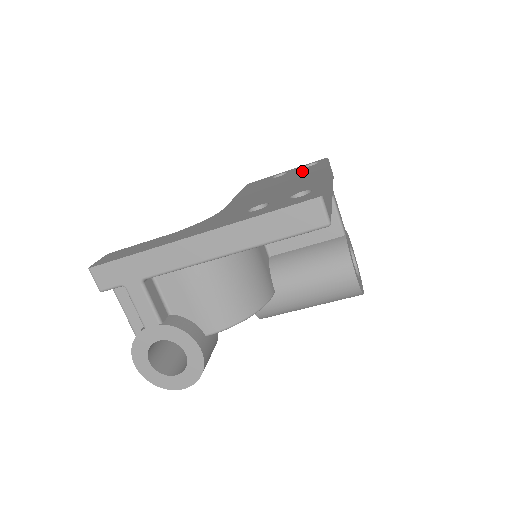
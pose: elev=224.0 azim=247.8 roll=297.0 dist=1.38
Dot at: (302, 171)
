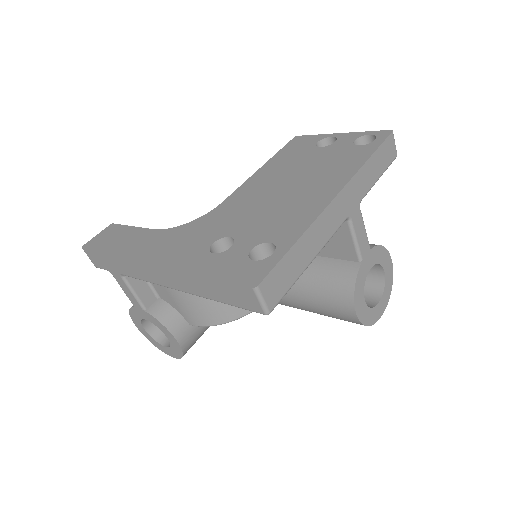
Dot at: (339, 157)
